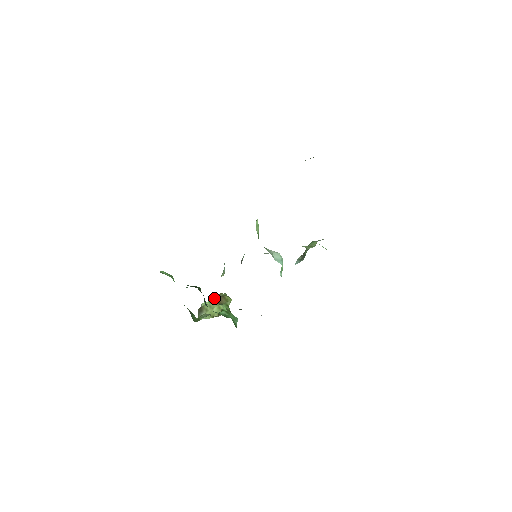
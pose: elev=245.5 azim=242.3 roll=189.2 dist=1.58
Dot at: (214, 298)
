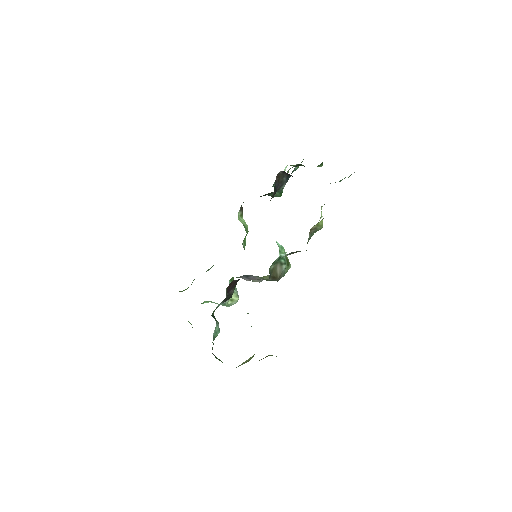
Dot at: occluded
